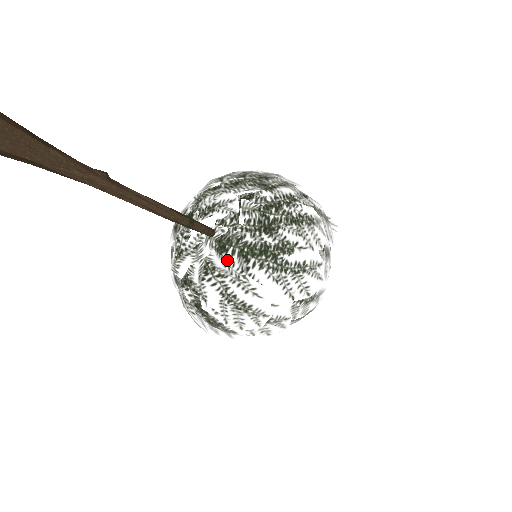
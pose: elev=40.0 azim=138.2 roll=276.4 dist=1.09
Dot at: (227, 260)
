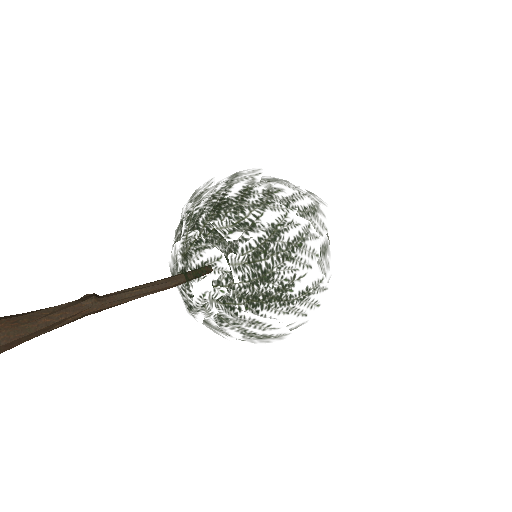
Dot at: (237, 316)
